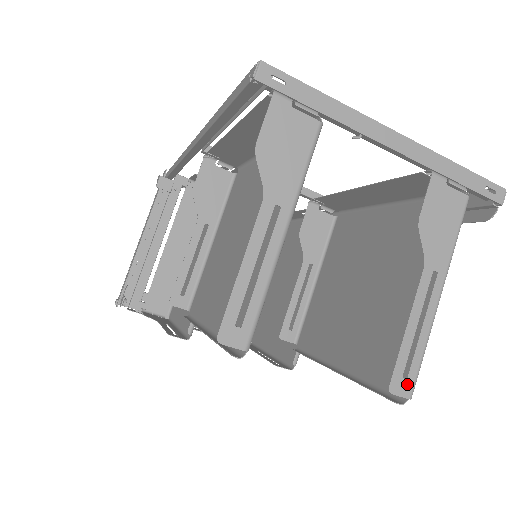
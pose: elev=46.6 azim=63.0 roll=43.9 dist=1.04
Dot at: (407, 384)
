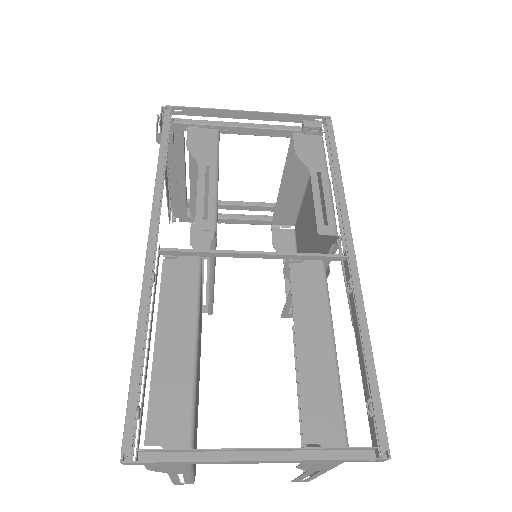
Dot at: (304, 481)
